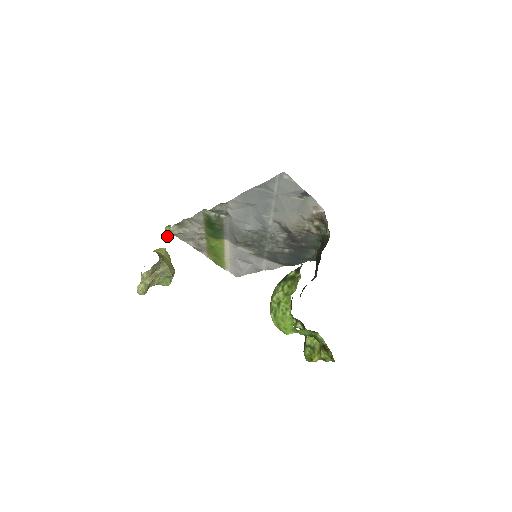
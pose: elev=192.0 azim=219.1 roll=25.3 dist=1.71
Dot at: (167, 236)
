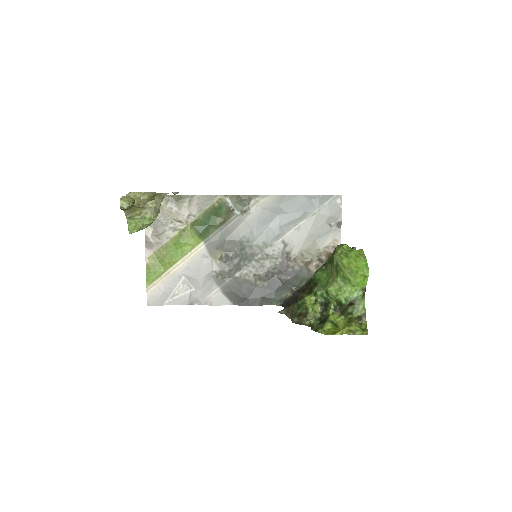
Dot at: occluded
